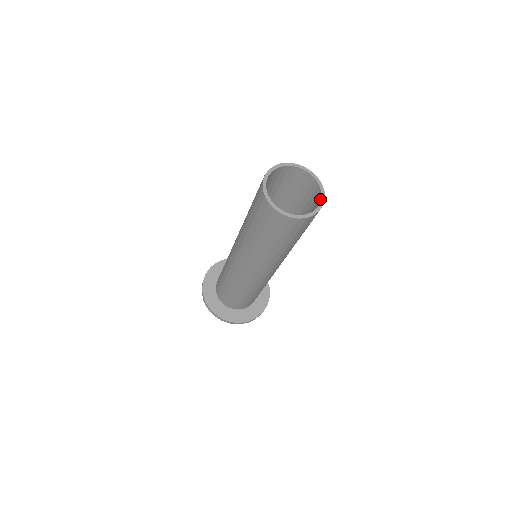
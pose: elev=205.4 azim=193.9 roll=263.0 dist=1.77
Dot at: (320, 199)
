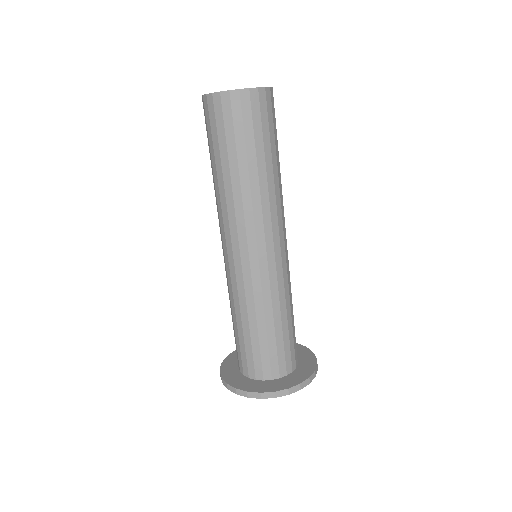
Dot at: occluded
